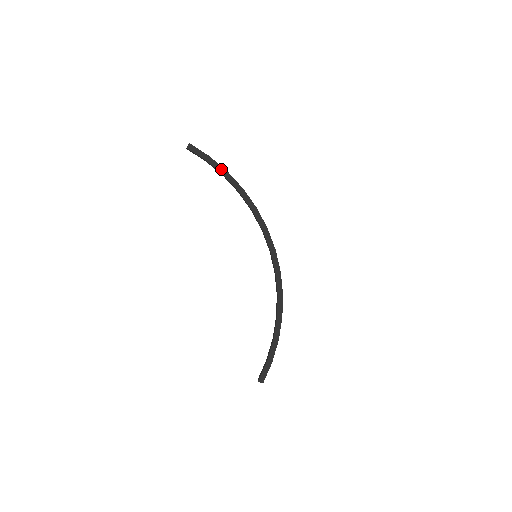
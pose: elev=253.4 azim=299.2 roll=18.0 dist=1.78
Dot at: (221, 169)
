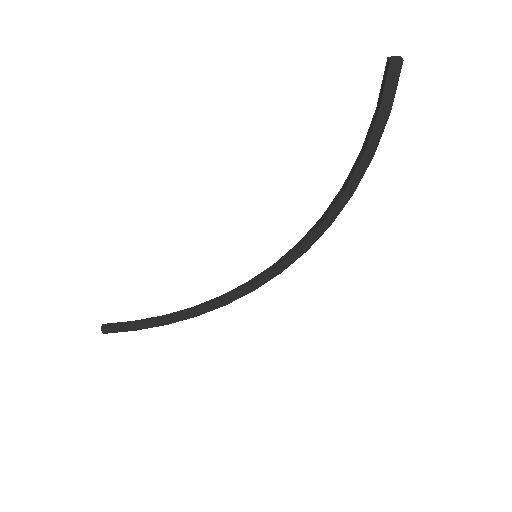
Dot at: (374, 145)
